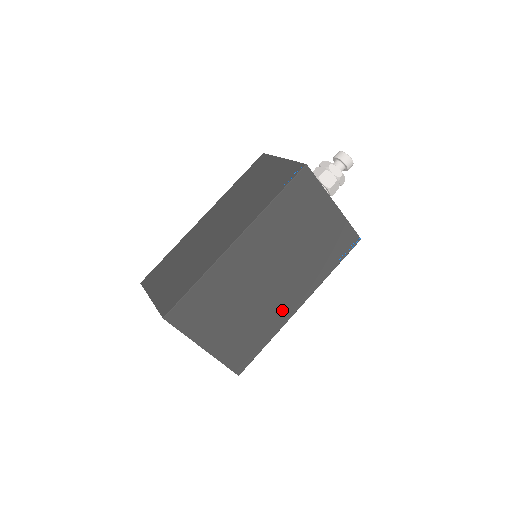
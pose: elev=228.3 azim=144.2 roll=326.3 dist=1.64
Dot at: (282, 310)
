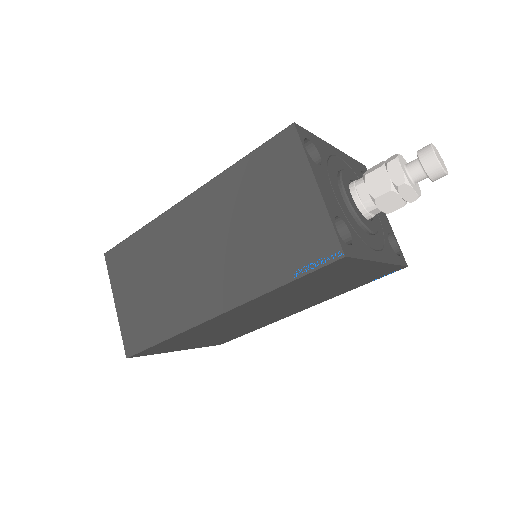
Dot at: (277, 318)
